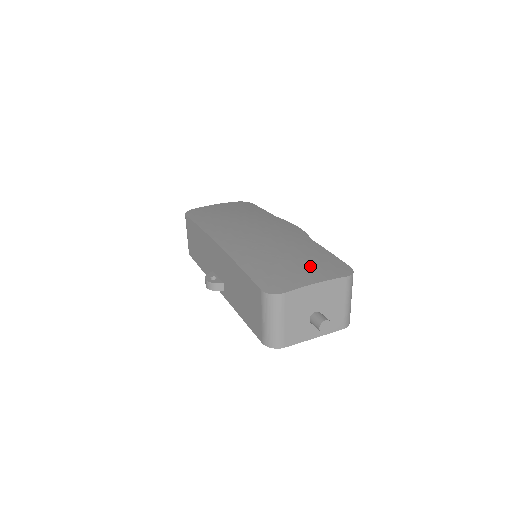
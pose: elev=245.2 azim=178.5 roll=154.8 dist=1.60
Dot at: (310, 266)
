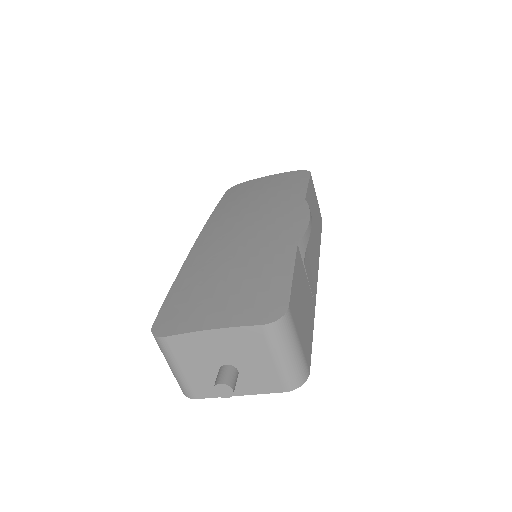
Dot at: (235, 297)
